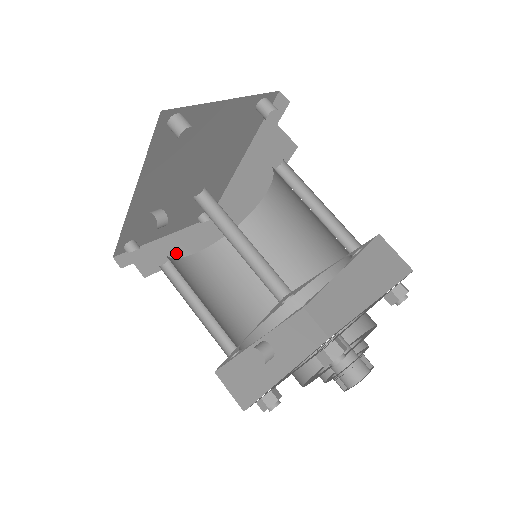
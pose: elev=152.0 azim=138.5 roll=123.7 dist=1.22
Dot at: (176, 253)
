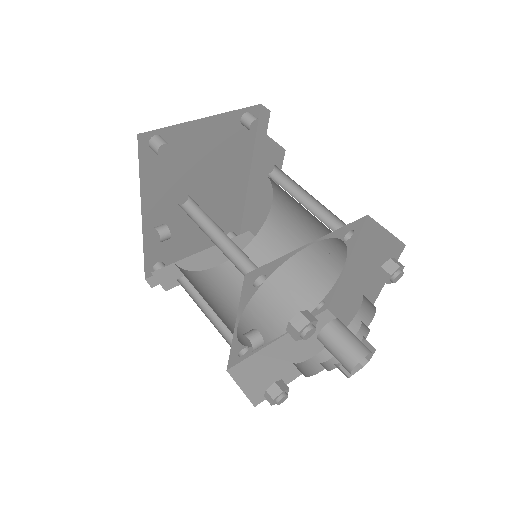
Dot at: (197, 268)
